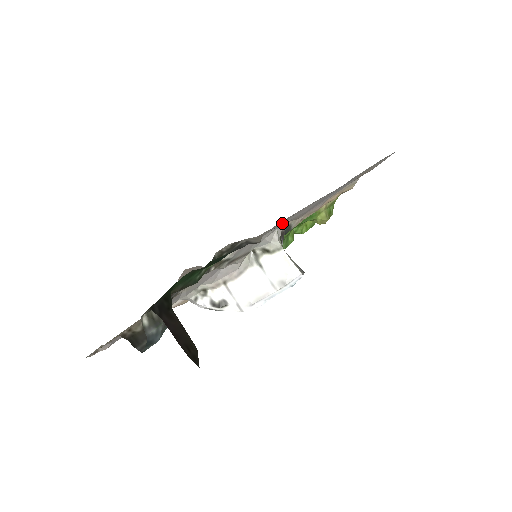
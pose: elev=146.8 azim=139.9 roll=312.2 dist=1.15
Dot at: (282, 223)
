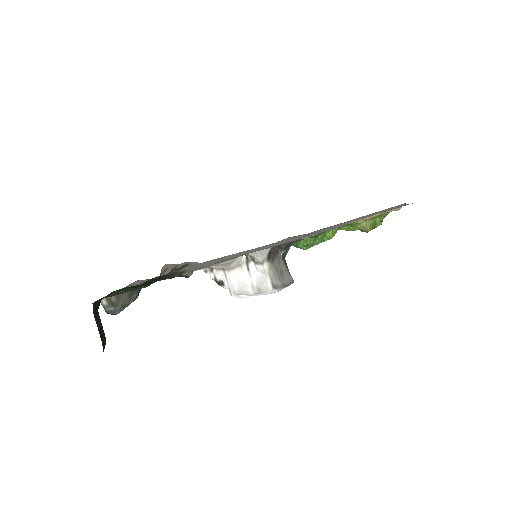
Dot at: (254, 249)
